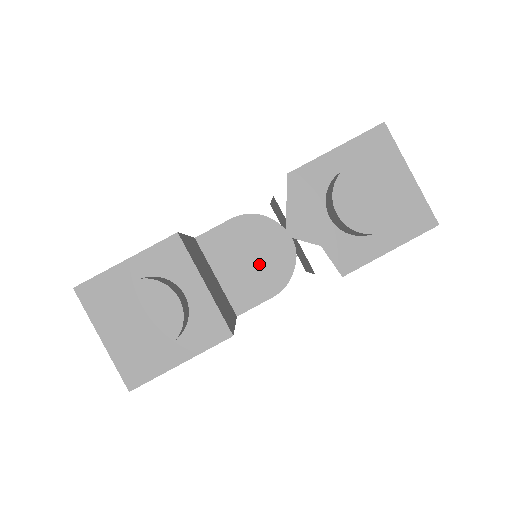
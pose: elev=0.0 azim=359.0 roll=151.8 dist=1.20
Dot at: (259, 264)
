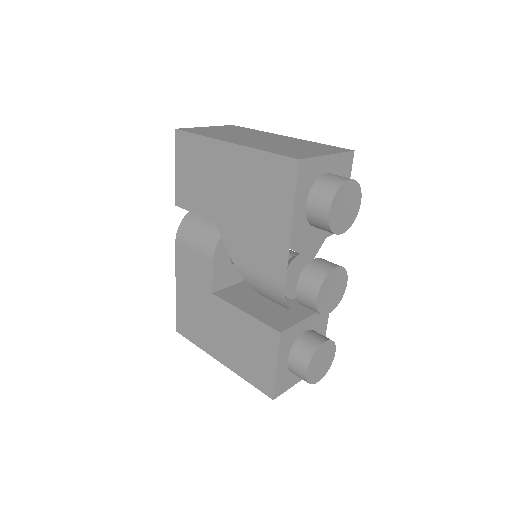
Dot at: (335, 291)
